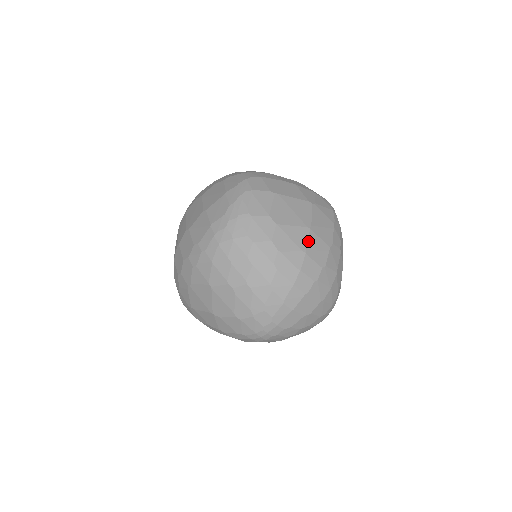
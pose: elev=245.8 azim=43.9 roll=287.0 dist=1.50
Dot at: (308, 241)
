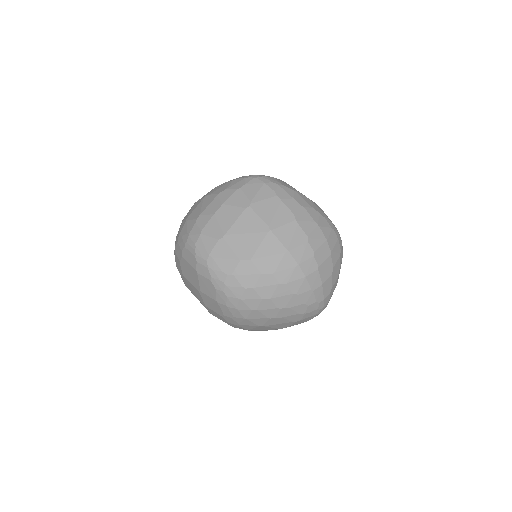
Dot at: (280, 241)
